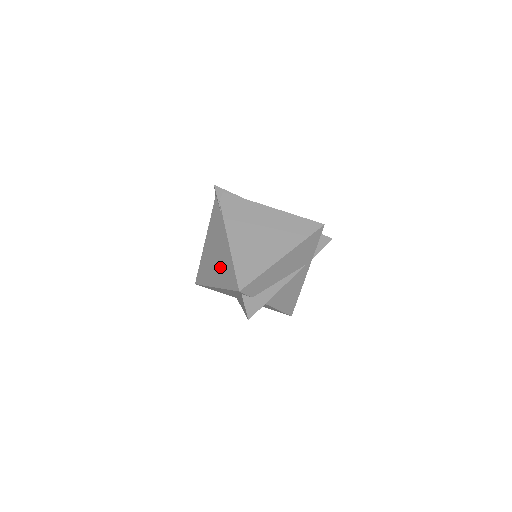
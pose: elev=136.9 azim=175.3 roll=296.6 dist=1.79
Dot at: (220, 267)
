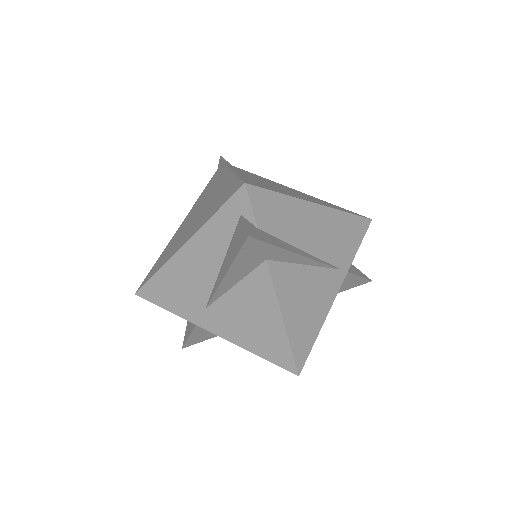
Dot at: (205, 210)
